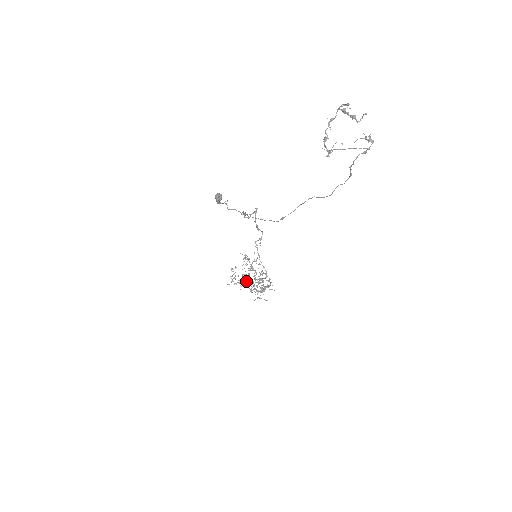
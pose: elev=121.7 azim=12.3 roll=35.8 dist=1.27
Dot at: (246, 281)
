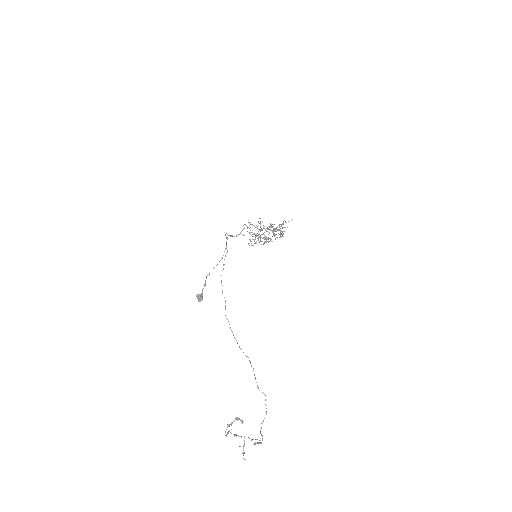
Dot at: (265, 241)
